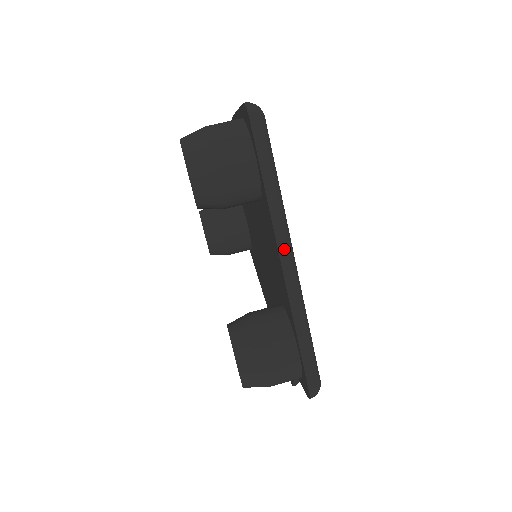
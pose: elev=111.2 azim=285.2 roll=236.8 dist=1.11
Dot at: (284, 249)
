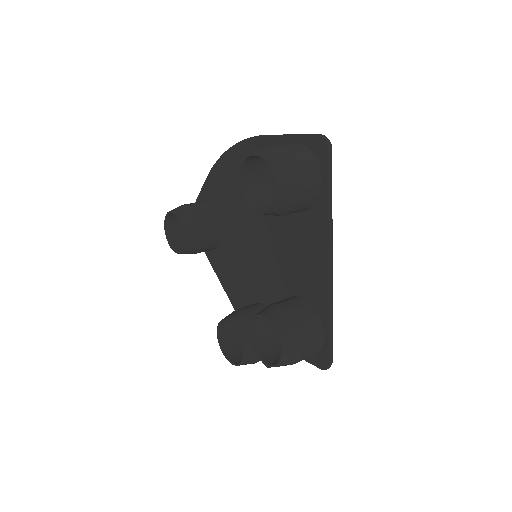
Dot at: (331, 252)
